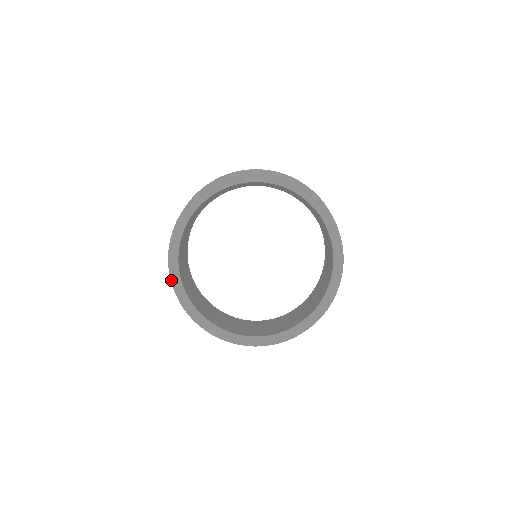
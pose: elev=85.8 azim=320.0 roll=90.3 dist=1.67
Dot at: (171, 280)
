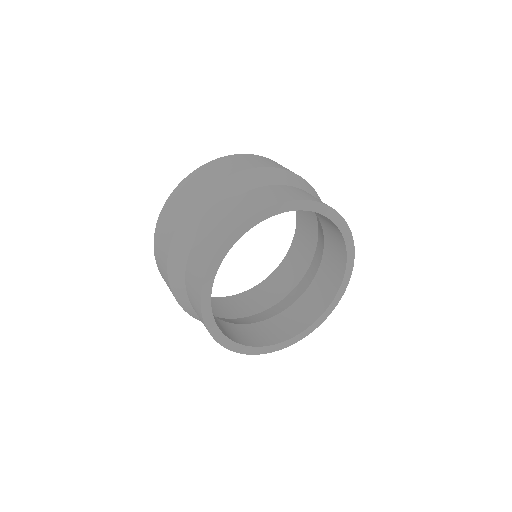
Dot at: (203, 319)
